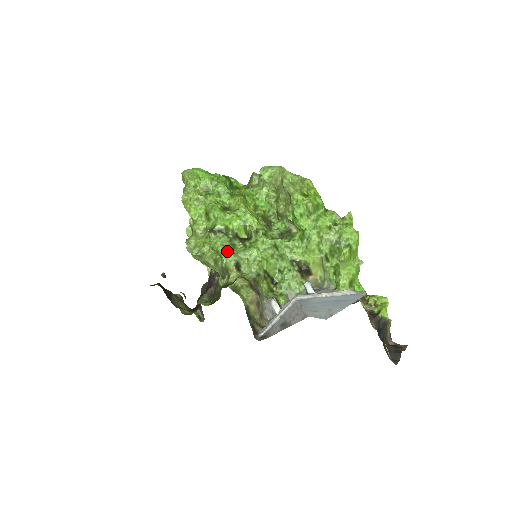
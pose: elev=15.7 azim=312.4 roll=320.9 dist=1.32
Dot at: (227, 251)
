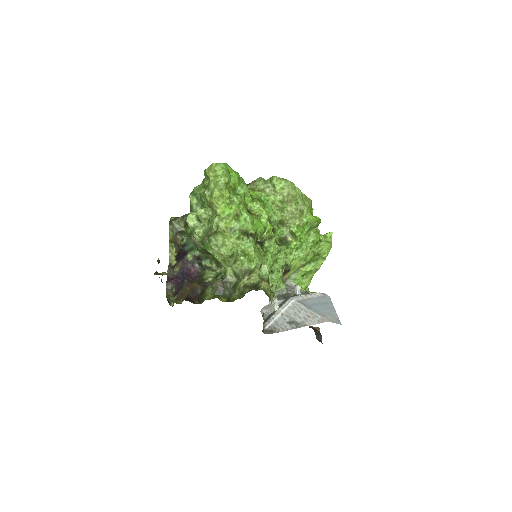
Dot at: (258, 256)
